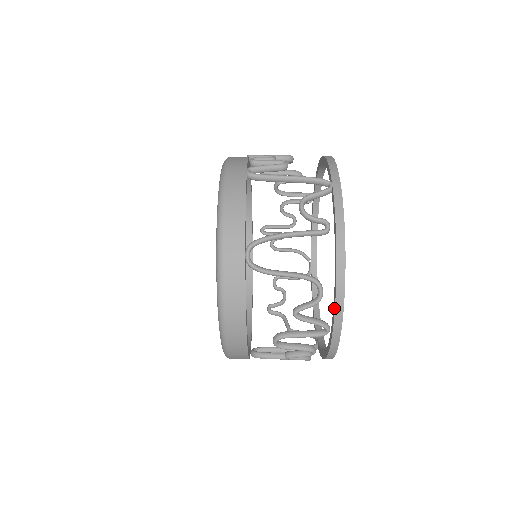
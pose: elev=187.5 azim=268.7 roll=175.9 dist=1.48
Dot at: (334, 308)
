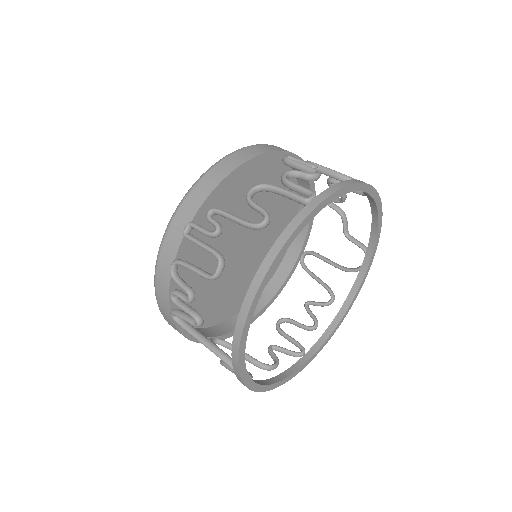
Dot at: occluded
